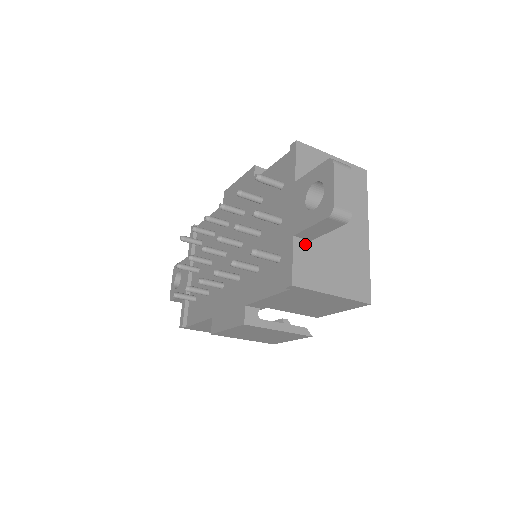
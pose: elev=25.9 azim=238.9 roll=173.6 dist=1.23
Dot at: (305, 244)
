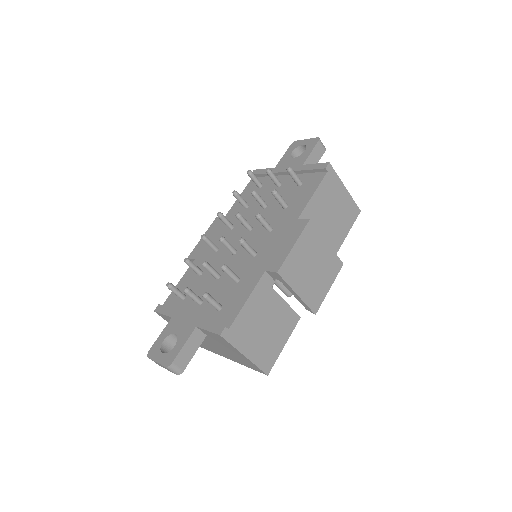
Dot at: occluded
